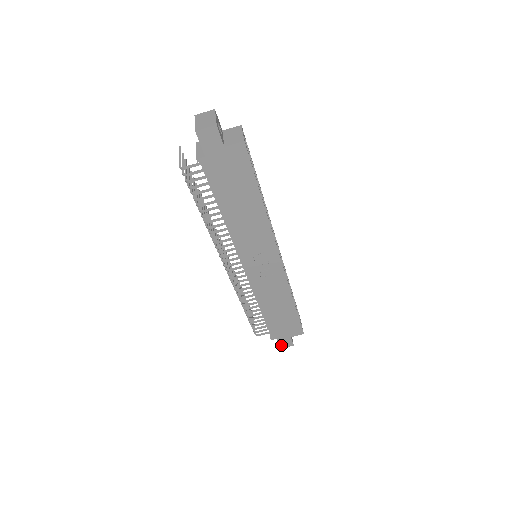
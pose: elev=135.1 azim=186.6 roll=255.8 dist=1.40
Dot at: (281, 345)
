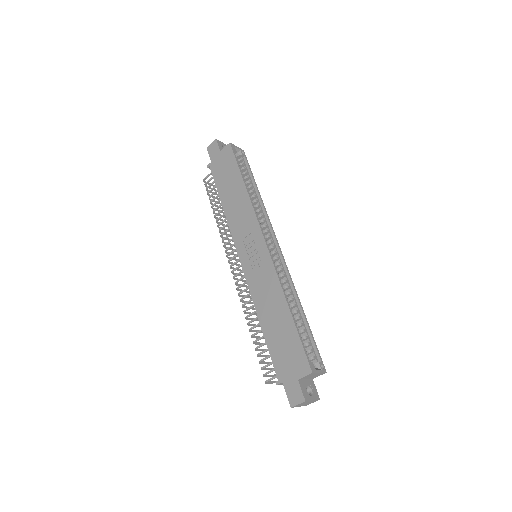
Dot at: (290, 399)
